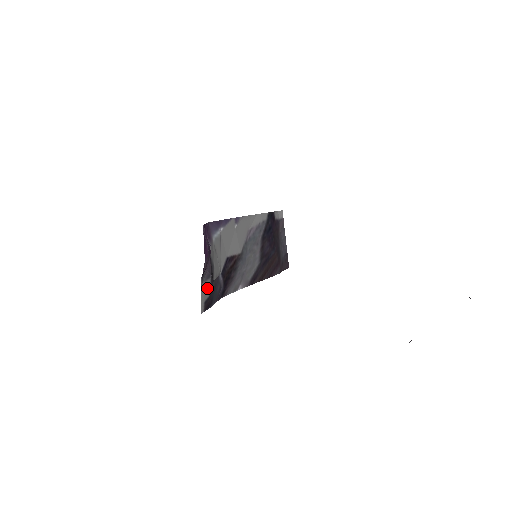
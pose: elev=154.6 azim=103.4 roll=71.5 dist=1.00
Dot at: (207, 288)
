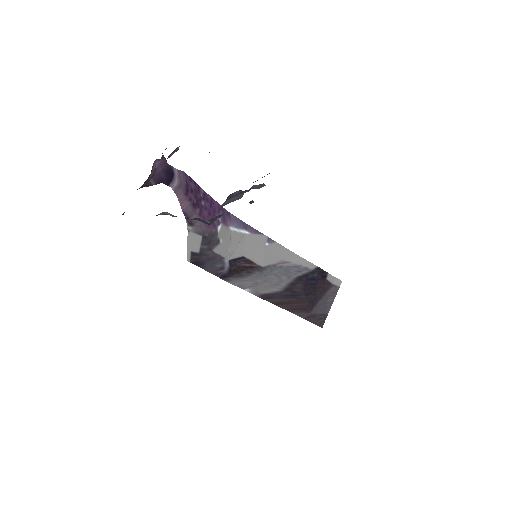
Dot at: (197, 242)
